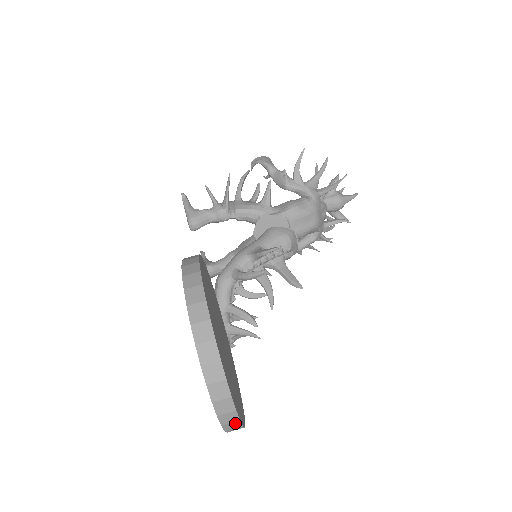
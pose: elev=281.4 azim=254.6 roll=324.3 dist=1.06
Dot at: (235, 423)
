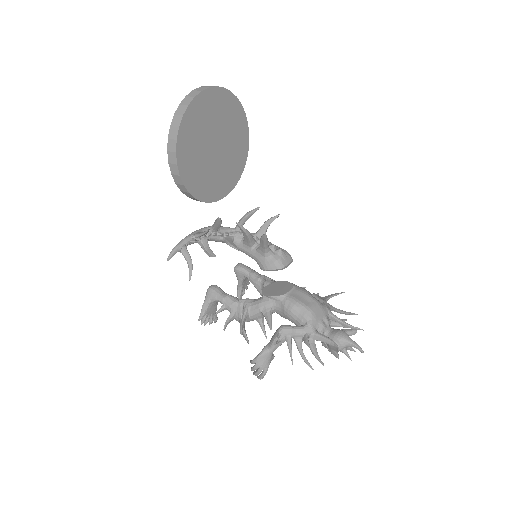
Dot at: (190, 99)
